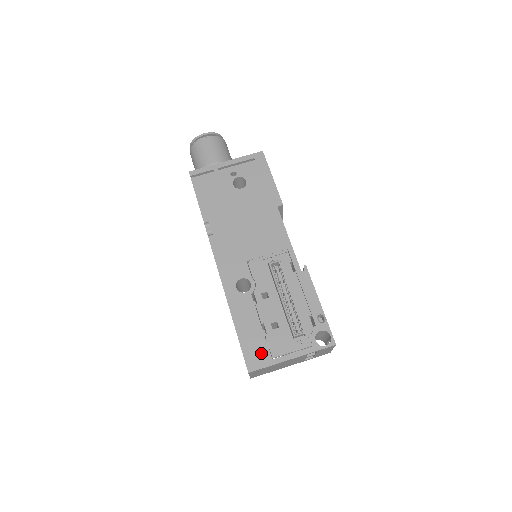
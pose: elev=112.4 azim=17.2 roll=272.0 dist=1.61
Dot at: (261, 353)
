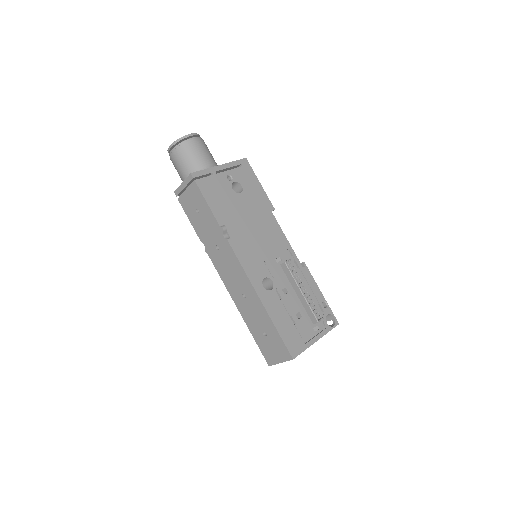
Dot at: (297, 341)
